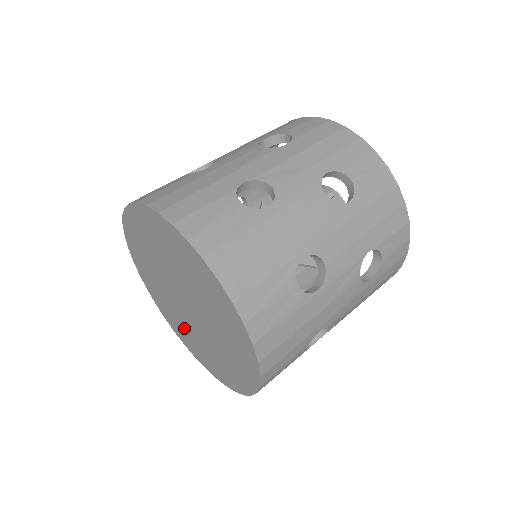
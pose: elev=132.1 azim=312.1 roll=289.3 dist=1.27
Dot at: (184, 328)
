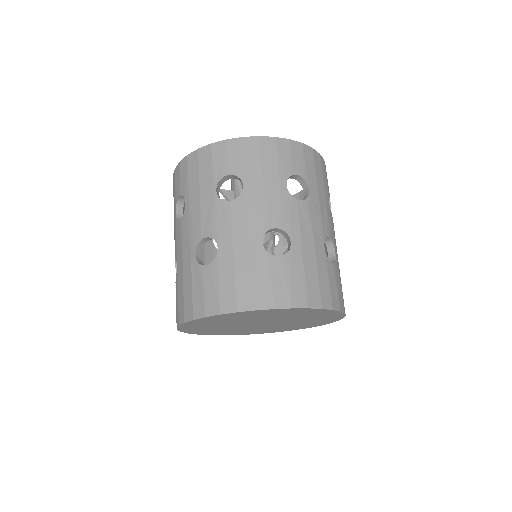
Dot at: (222, 330)
